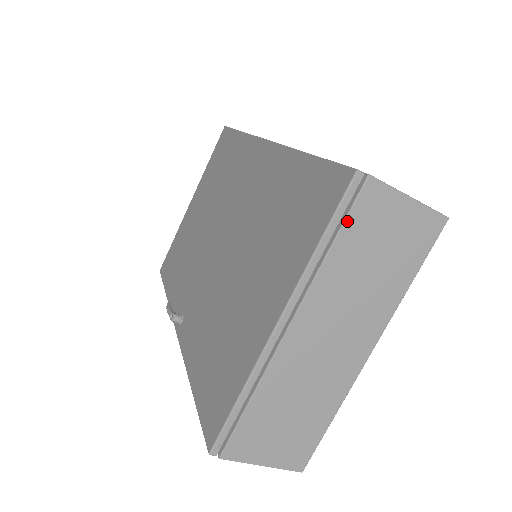
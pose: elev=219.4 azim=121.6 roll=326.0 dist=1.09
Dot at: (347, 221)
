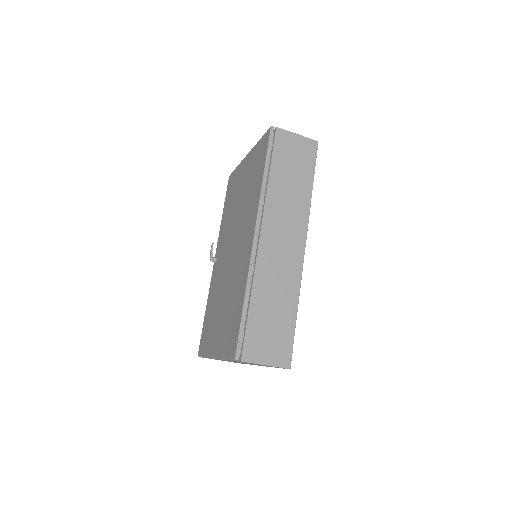
Dot at: occluded
